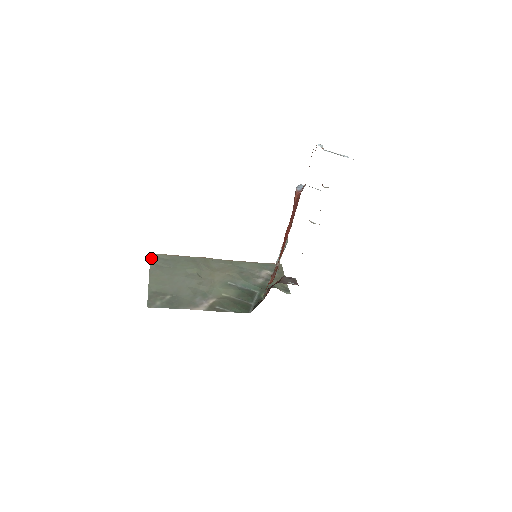
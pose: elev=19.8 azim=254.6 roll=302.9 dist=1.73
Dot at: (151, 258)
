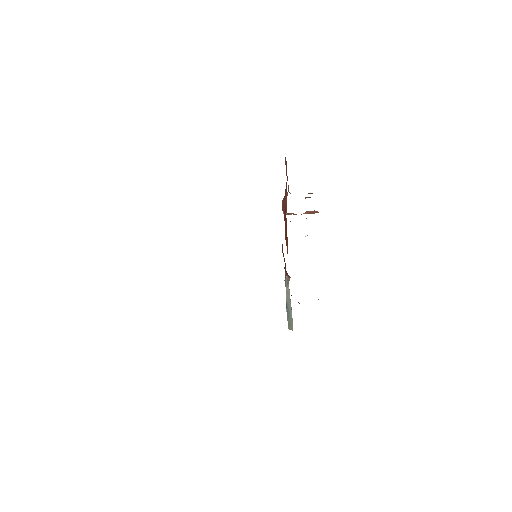
Dot at: occluded
